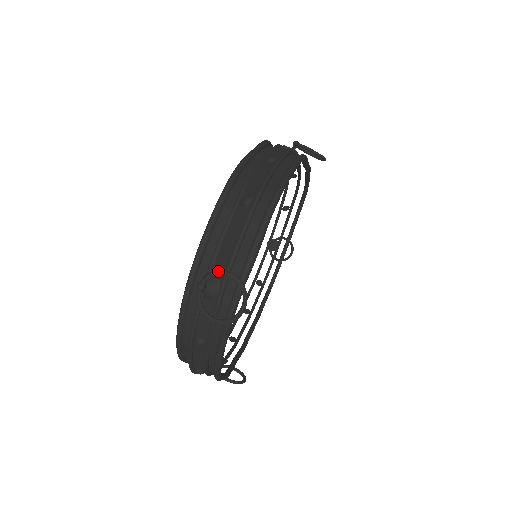
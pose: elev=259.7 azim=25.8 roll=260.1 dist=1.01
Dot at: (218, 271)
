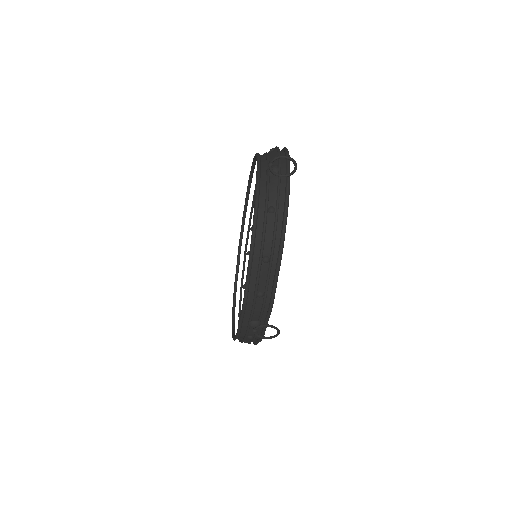
Dot at: (277, 156)
